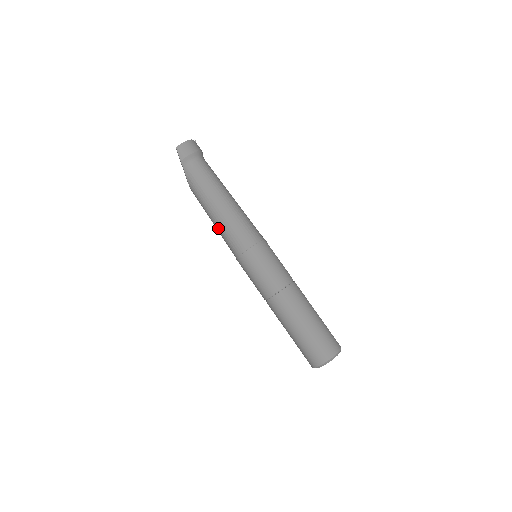
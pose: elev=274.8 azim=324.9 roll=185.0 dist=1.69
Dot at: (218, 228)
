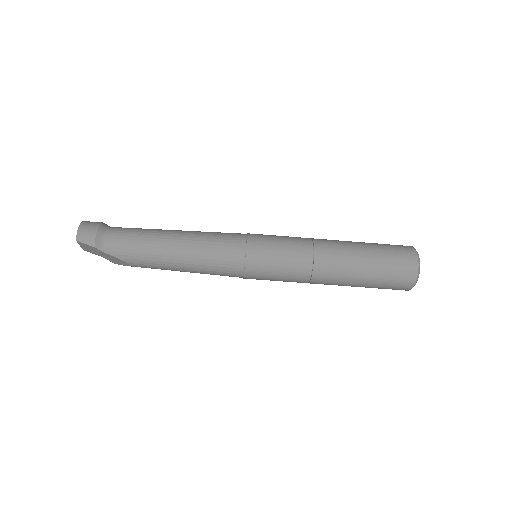
Dot at: (197, 268)
